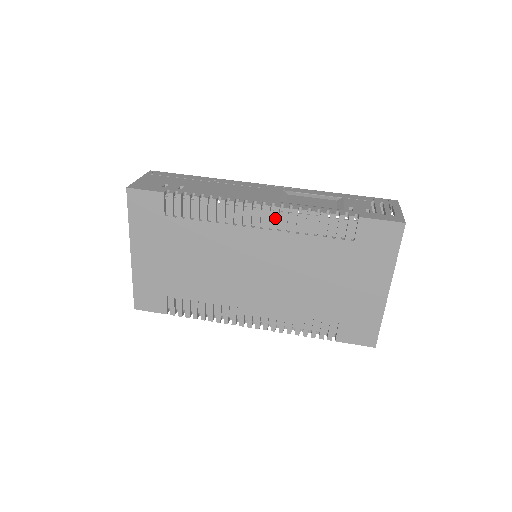
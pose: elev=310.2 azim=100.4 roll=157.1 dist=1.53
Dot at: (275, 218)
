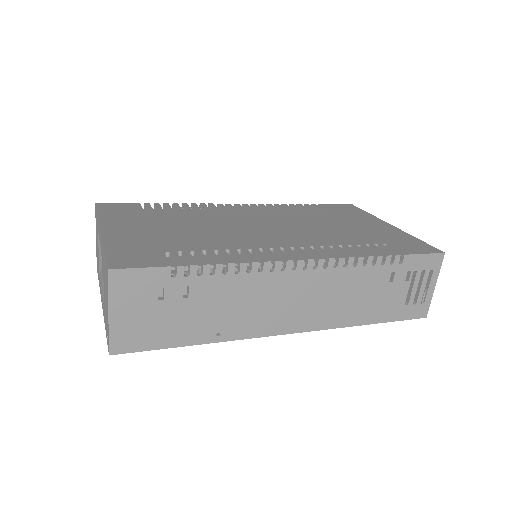
Dot at: (256, 207)
